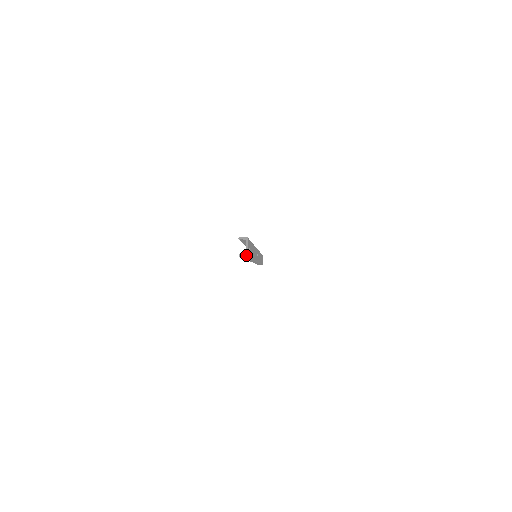
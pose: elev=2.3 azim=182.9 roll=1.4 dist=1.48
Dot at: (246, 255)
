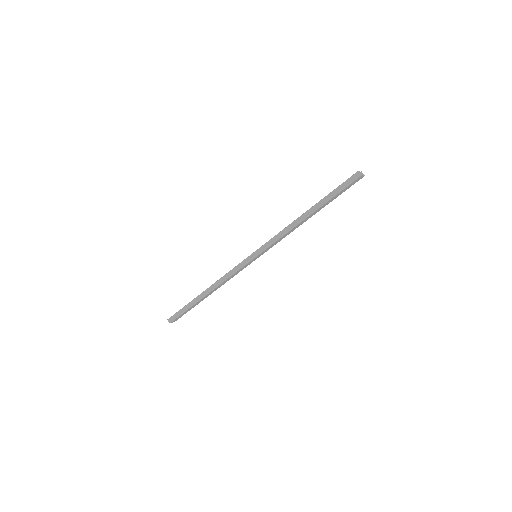
Dot at: (362, 174)
